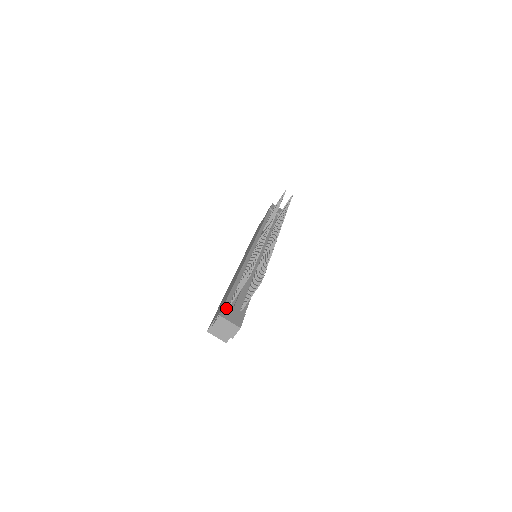
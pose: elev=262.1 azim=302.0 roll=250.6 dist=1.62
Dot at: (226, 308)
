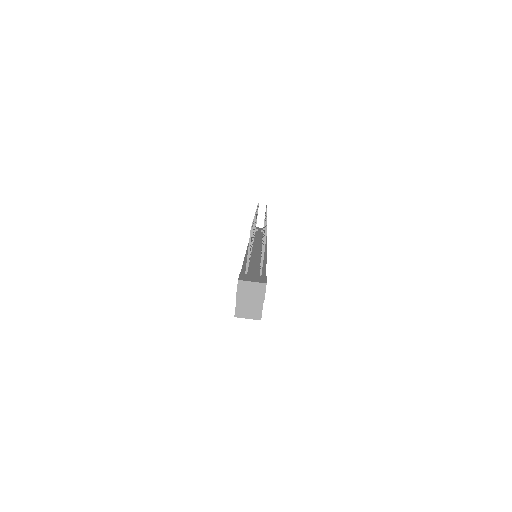
Dot at: (242, 276)
